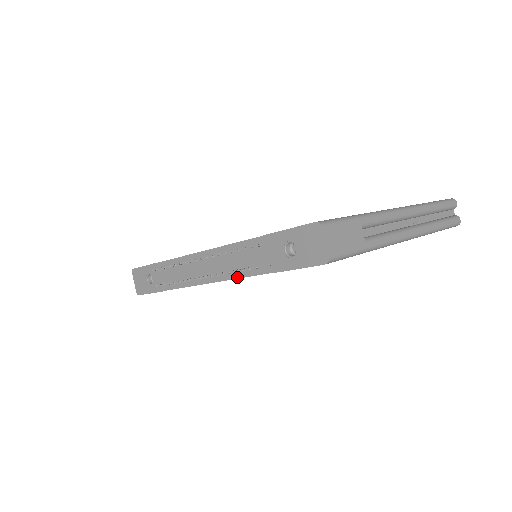
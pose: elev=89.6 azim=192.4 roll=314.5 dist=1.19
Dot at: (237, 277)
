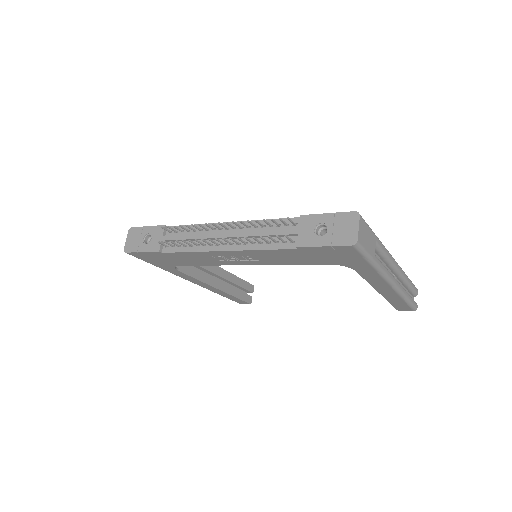
Dot at: (252, 249)
